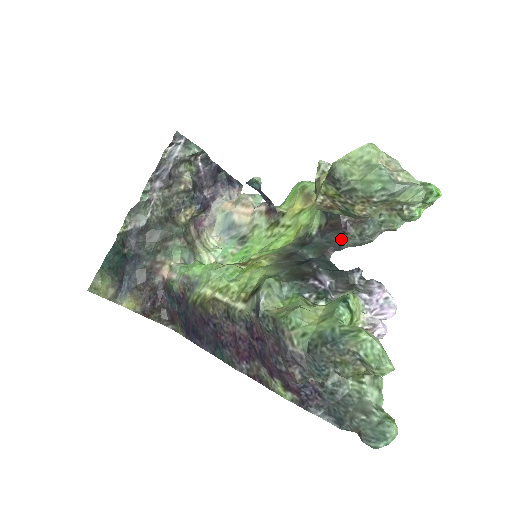
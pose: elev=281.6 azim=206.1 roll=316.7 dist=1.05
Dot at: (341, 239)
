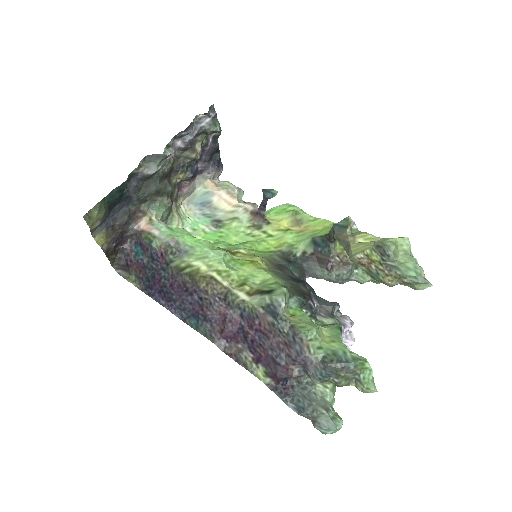
Dot at: (320, 271)
